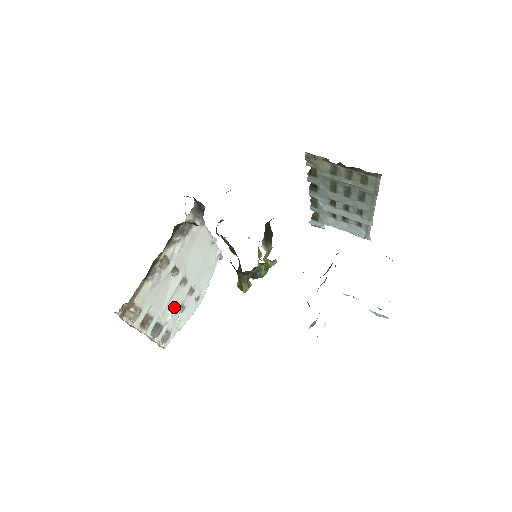
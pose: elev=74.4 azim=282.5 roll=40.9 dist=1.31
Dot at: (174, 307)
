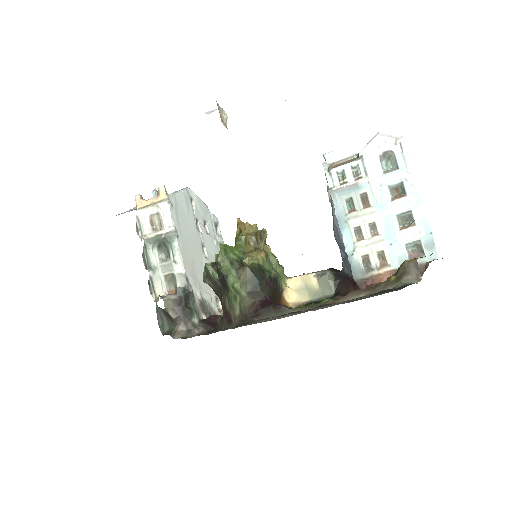
Dot at: (212, 244)
